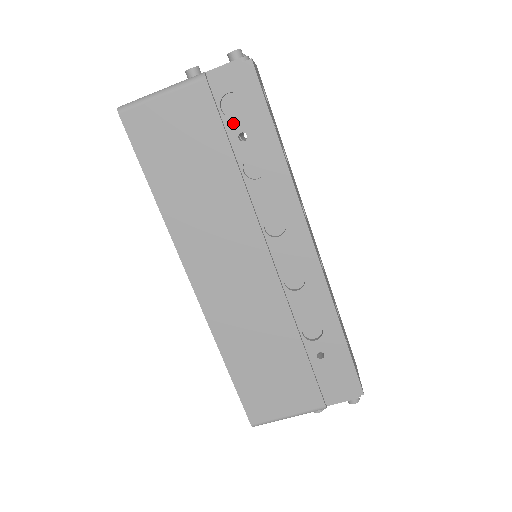
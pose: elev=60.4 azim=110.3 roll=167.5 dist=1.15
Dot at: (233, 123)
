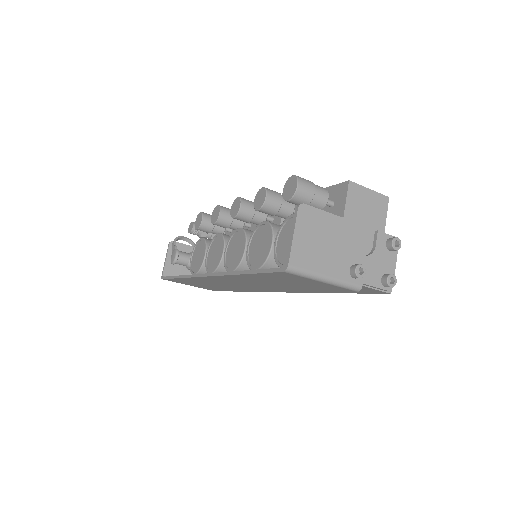
Dot at: occluded
